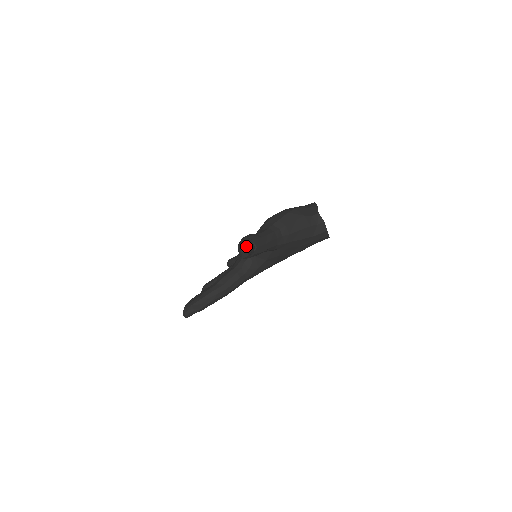
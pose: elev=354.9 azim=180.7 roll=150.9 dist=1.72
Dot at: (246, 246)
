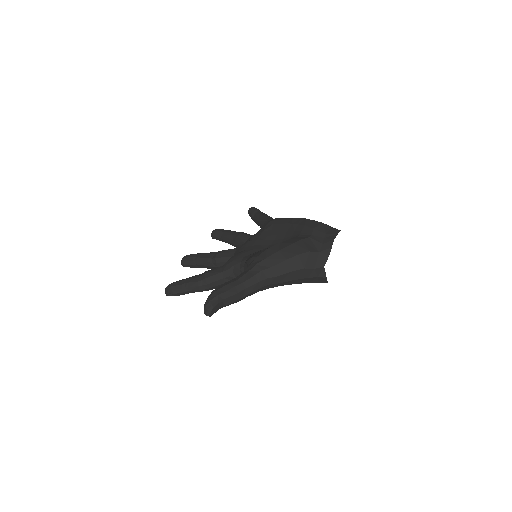
Dot at: (209, 311)
